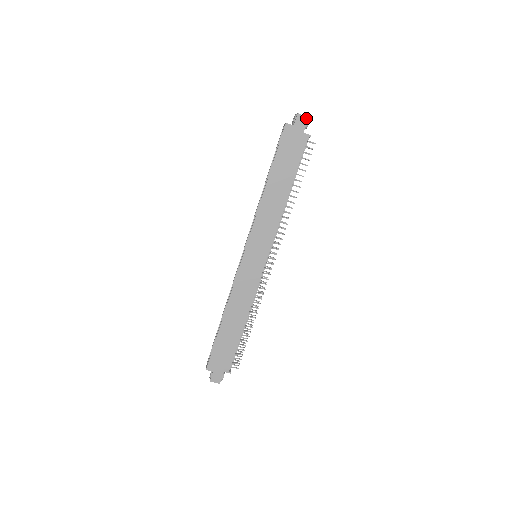
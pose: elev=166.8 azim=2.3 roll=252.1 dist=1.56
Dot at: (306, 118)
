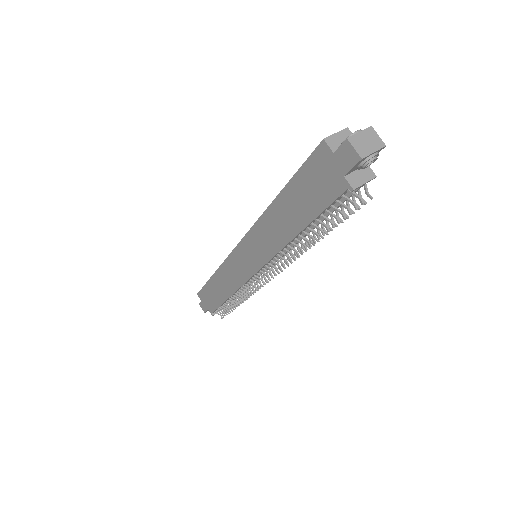
Dot at: (357, 157)
